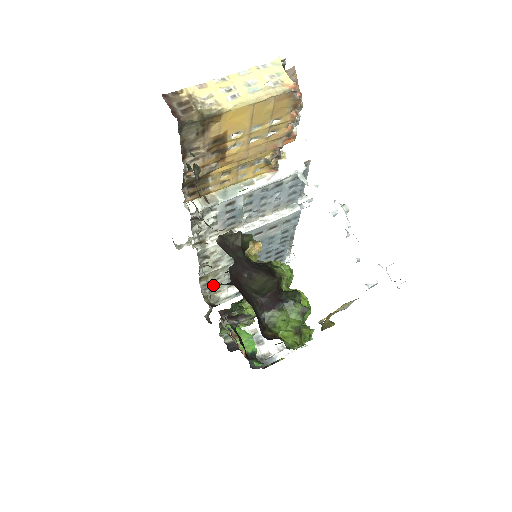
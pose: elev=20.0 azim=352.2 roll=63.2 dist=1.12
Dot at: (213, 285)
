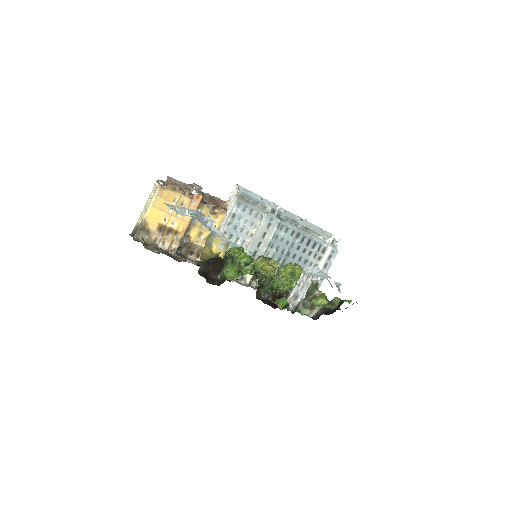
Dot at: occluded
